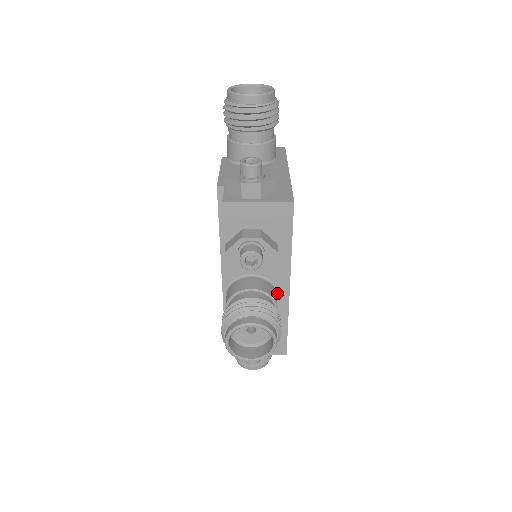
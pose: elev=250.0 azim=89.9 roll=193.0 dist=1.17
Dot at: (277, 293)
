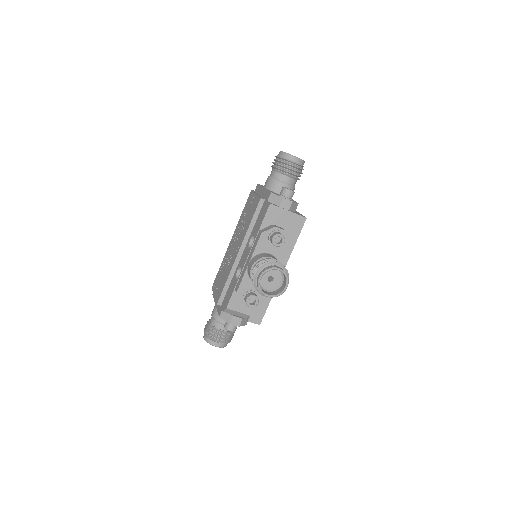
Dot at: occluded
